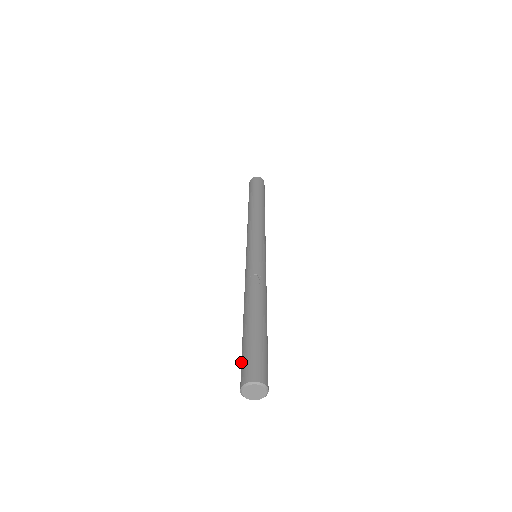
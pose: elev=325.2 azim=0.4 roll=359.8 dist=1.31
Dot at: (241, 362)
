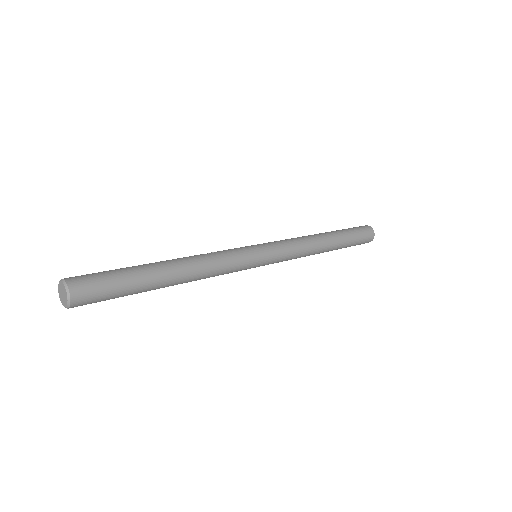
Dot at: occluded
